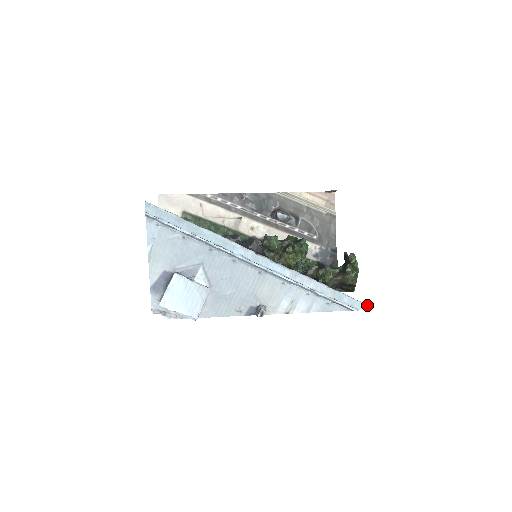
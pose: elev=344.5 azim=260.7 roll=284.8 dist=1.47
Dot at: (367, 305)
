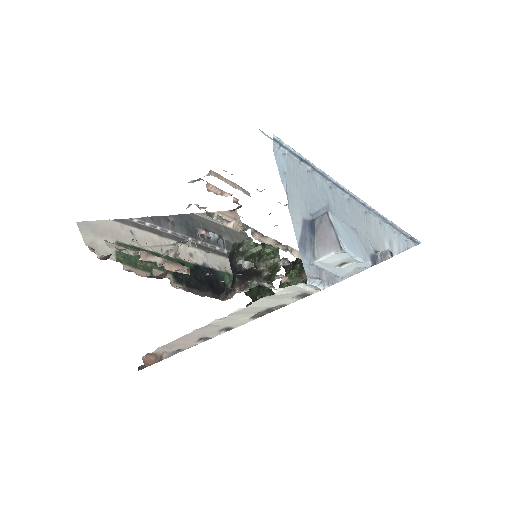
Dot at: occluded
